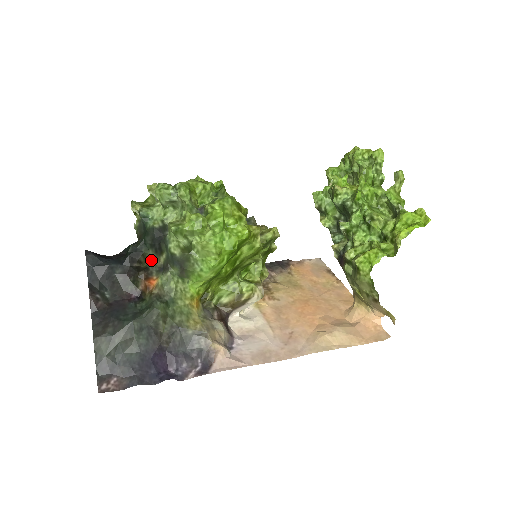
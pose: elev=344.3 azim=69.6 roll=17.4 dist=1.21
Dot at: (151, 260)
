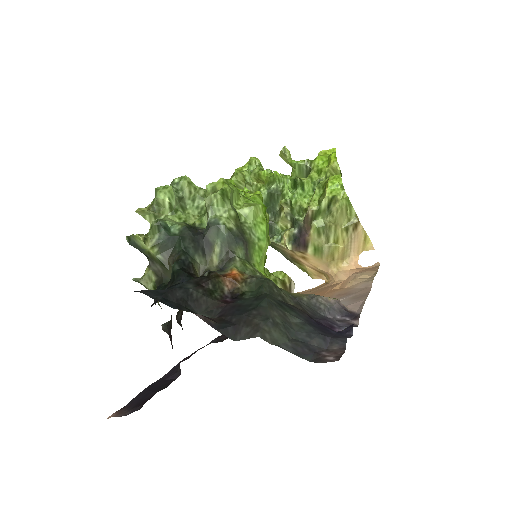
Dot at: (200, 274)
